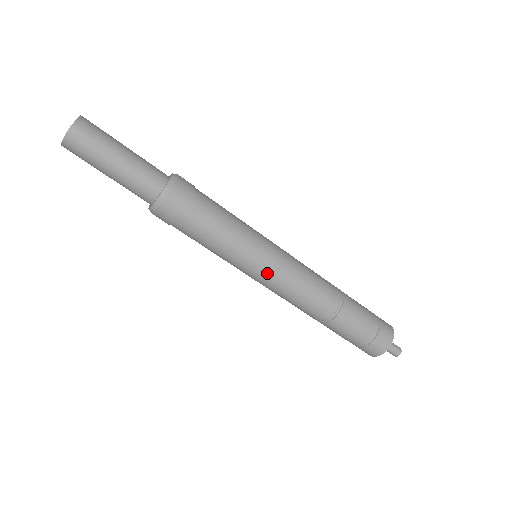
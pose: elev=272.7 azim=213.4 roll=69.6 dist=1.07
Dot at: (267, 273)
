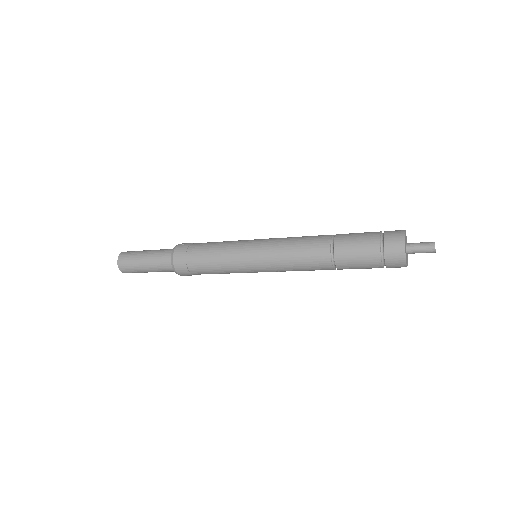
Dot at: (260, 260)
